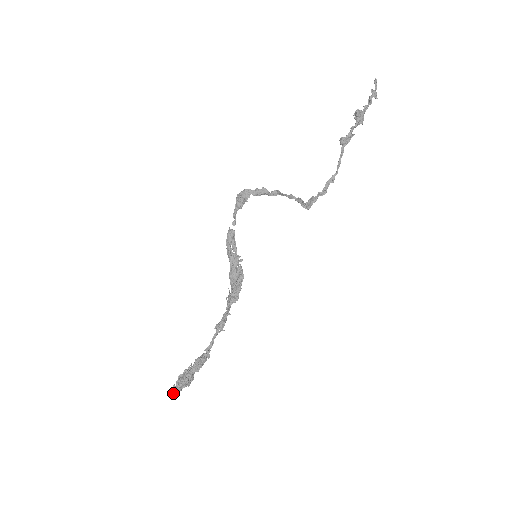
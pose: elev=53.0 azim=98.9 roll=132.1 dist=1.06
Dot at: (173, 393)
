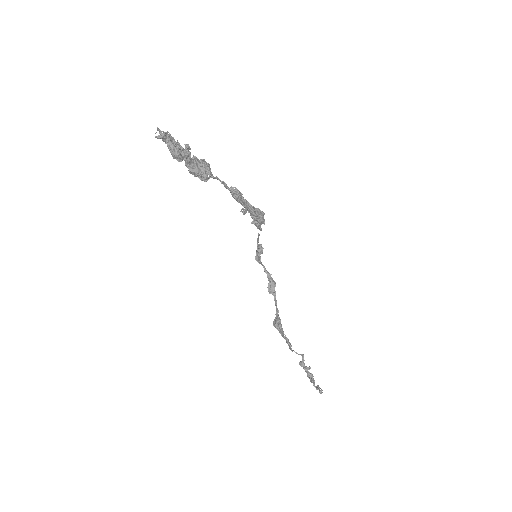
Dot at: (164, 132)
